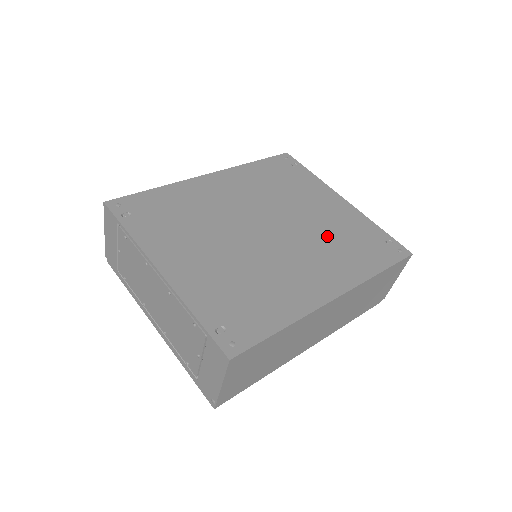
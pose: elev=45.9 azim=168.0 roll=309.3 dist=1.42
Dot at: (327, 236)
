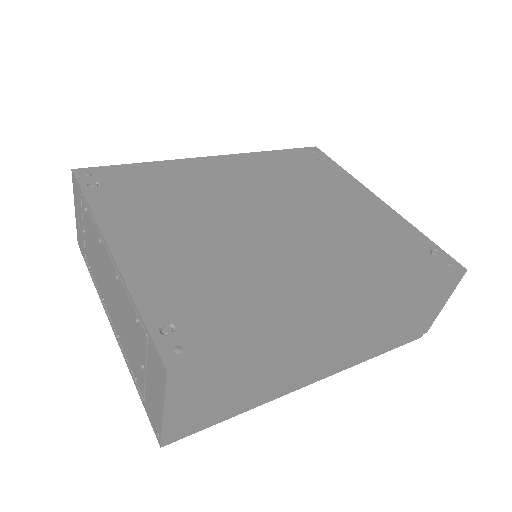
Dot at: (349, 236)
